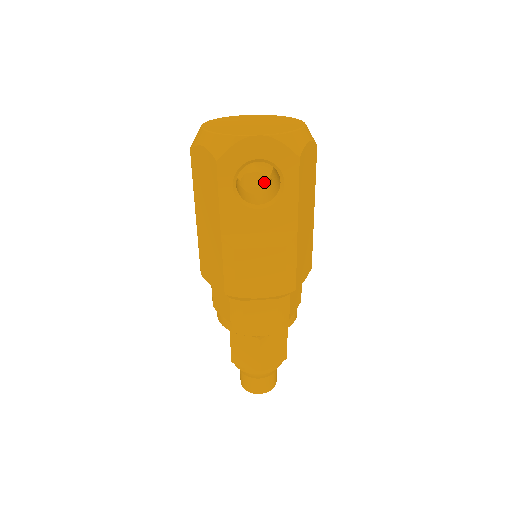
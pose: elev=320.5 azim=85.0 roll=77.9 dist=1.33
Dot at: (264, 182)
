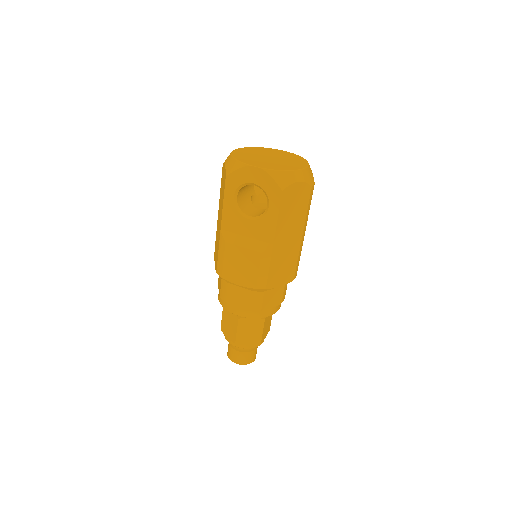
Dot at: occluded
